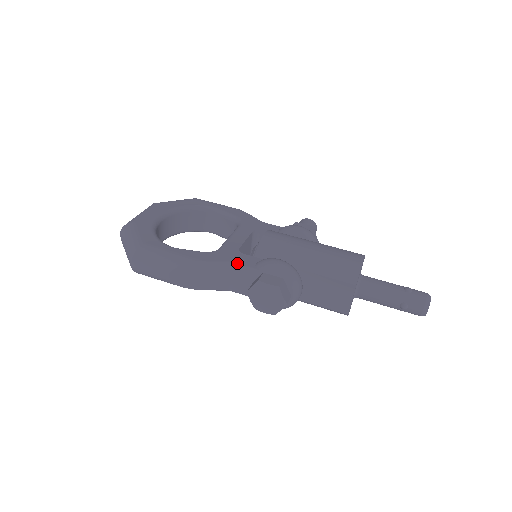
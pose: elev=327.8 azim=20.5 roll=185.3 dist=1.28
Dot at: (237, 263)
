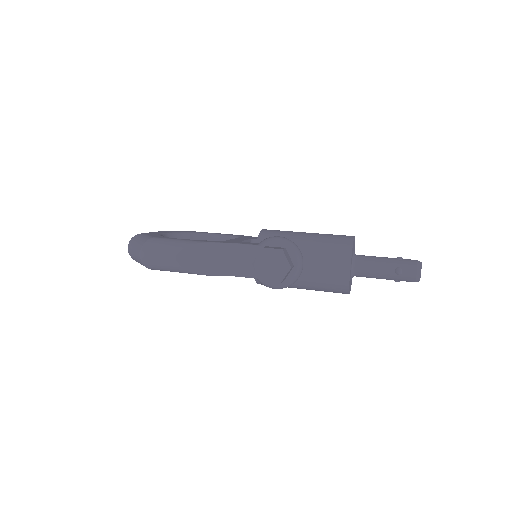
Dot at: (241, 243)
